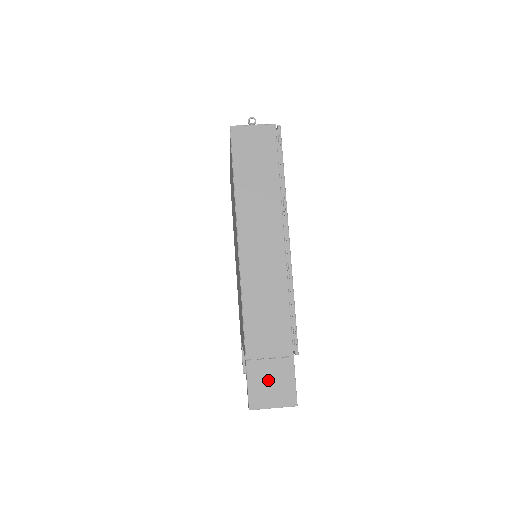
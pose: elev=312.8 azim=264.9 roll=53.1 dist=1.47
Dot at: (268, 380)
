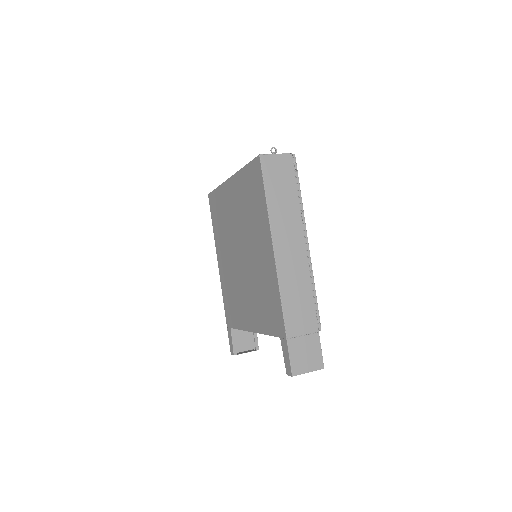
Dot at: (303, 352)
